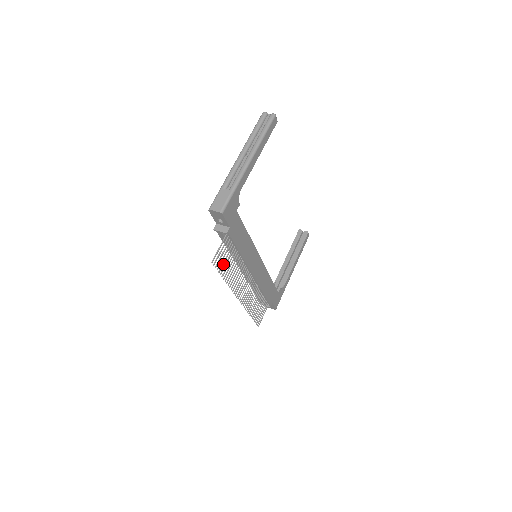
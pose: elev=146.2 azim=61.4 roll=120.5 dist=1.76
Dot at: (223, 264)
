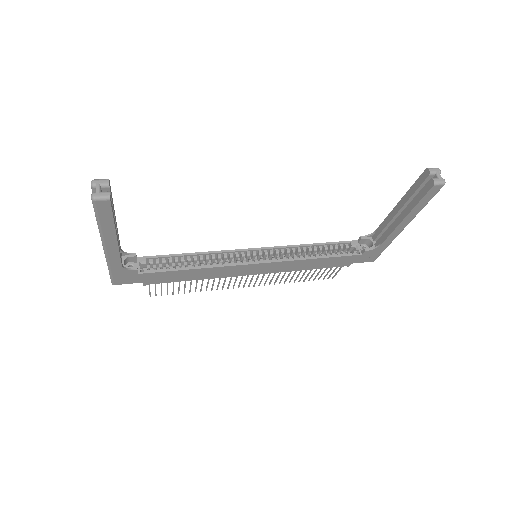
Dot at: (173, 290)
